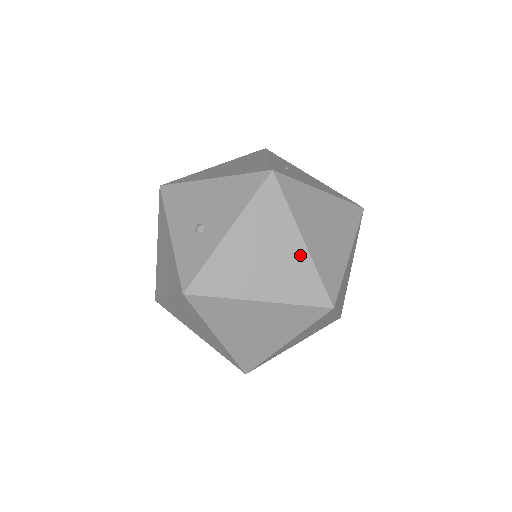
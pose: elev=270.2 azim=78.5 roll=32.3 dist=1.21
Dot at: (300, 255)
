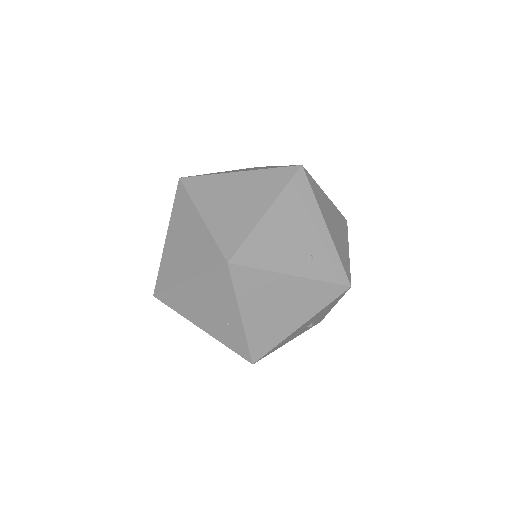
Dot at: occluded
